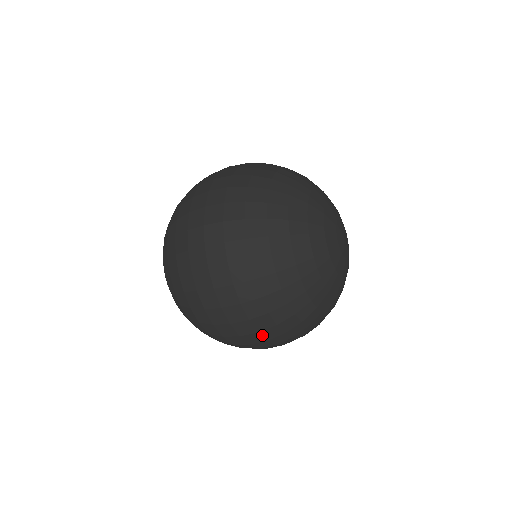
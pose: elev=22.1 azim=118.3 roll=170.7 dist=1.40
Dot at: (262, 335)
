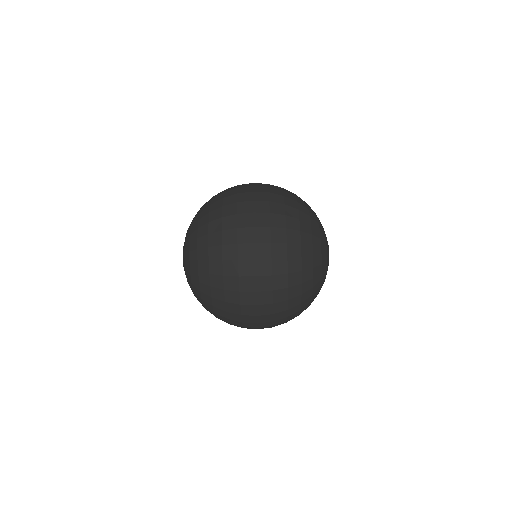
Dot at: (270, 206)
